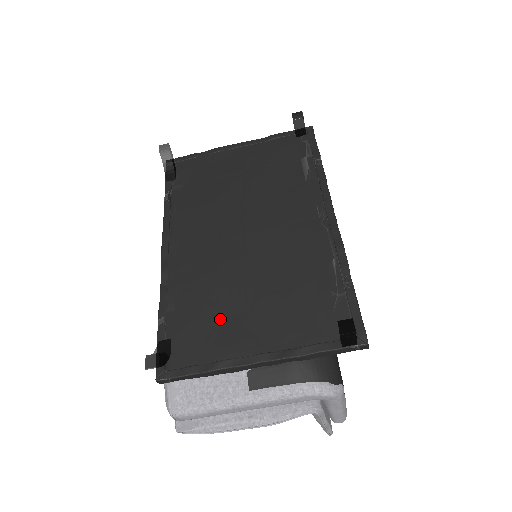
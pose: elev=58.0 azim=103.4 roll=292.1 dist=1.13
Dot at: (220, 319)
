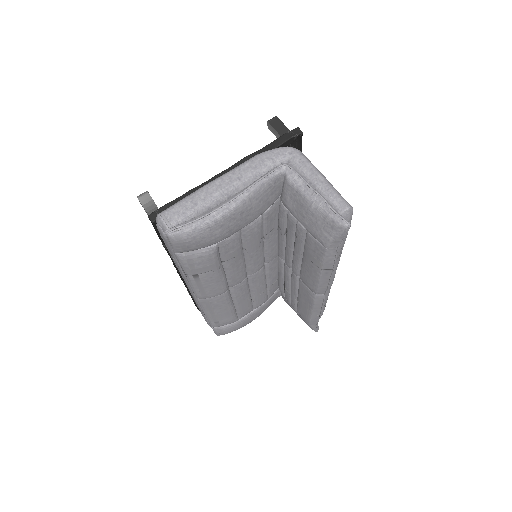
Dot at: occluded
